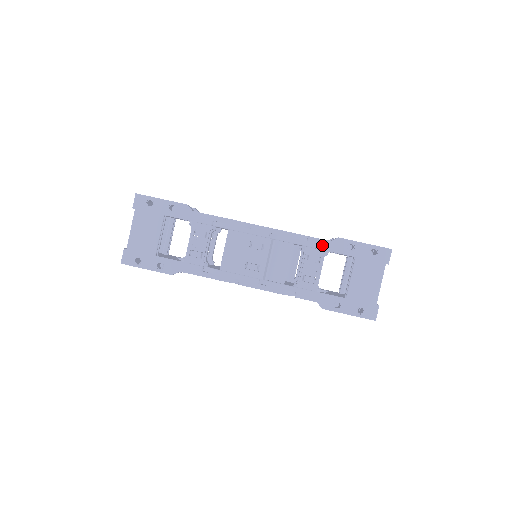
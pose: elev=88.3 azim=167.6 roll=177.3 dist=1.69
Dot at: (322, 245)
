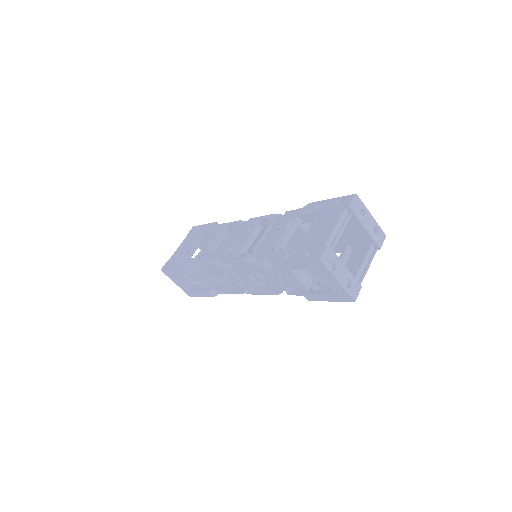
Dot at: (294, 213)
